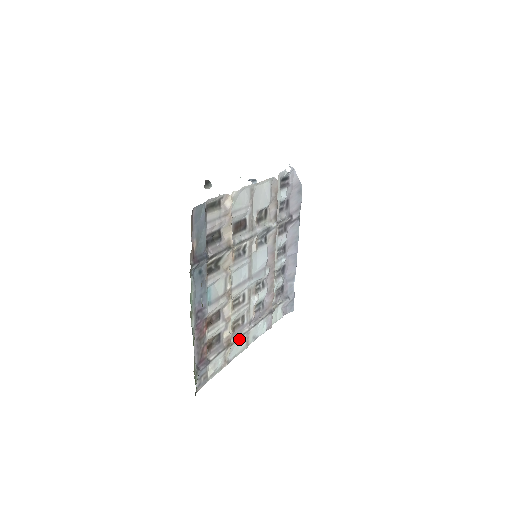
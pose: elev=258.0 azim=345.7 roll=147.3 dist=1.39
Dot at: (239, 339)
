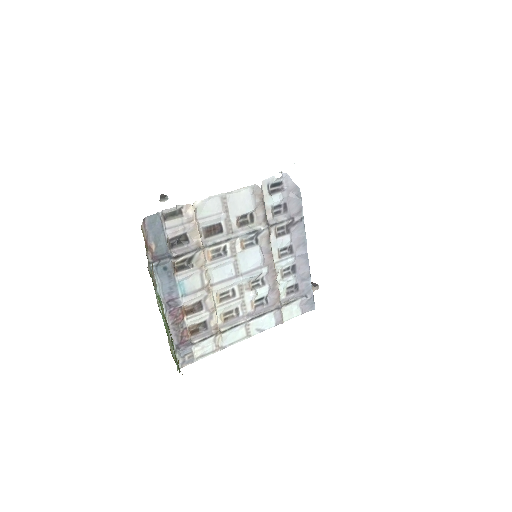
Dot at: (234, 329)
